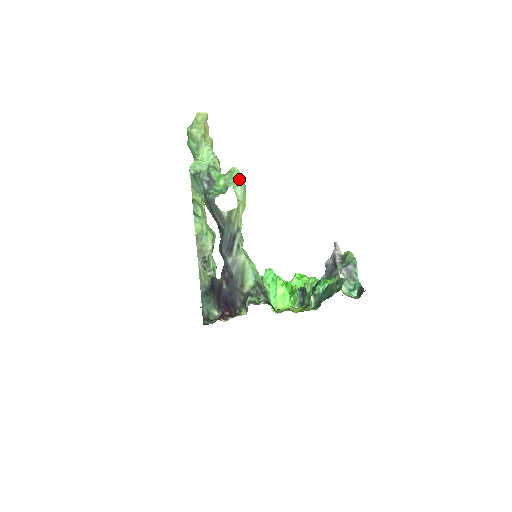
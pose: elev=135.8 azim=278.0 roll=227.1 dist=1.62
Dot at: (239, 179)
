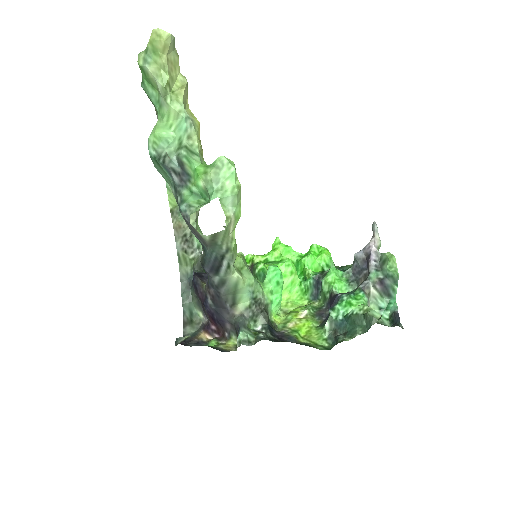
Dot at: (230, 181)
